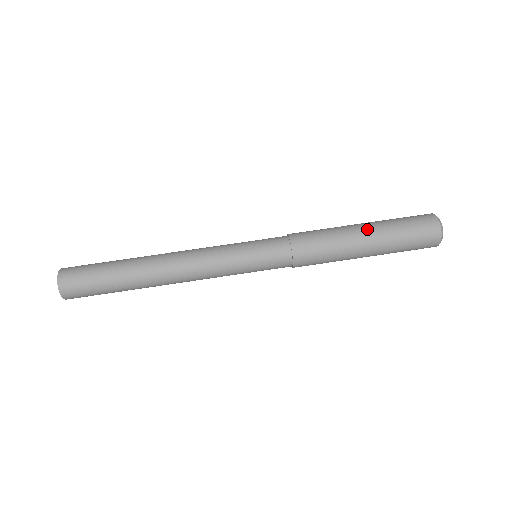
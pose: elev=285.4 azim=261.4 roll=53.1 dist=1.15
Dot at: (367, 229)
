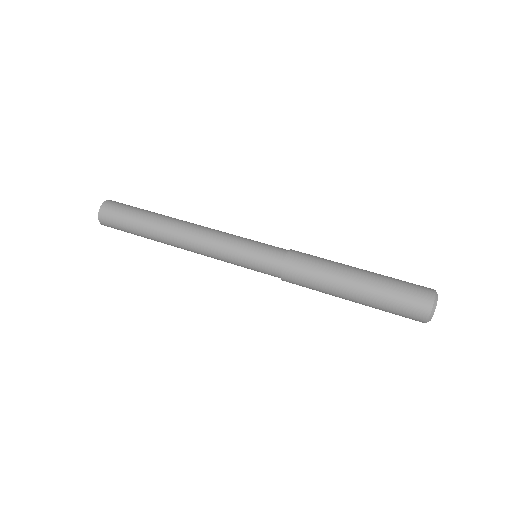
Dot at: occluded
